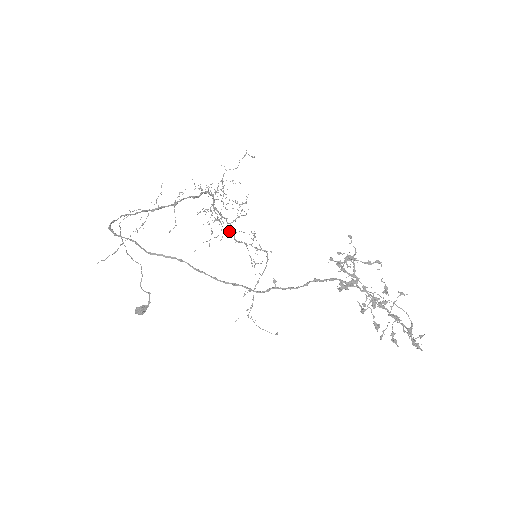
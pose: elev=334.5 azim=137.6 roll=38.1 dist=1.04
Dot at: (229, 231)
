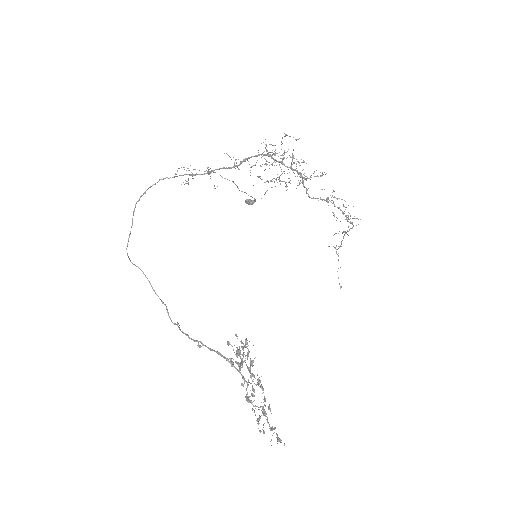
Dot at: (303, 185)
